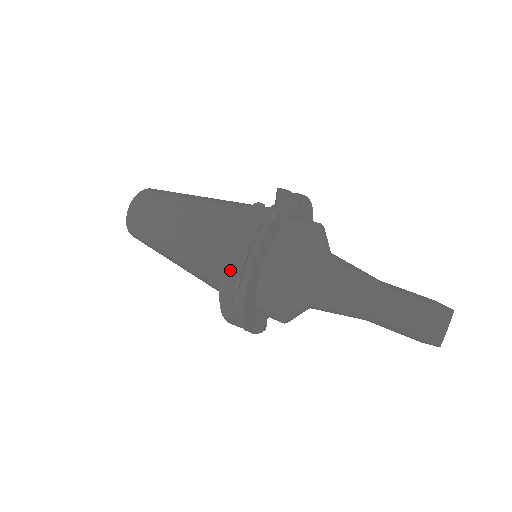
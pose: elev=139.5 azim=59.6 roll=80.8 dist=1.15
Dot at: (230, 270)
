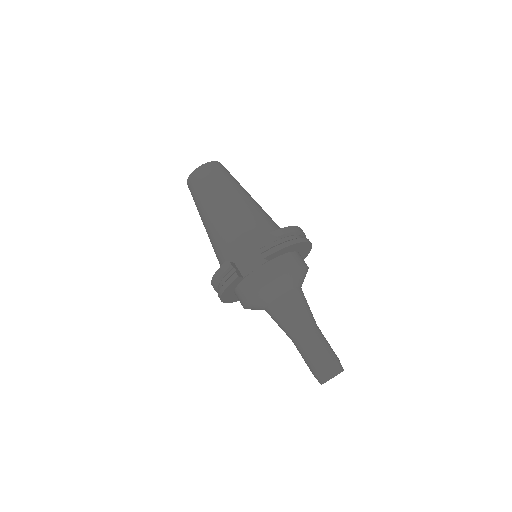
Dot at: (214, 289)
